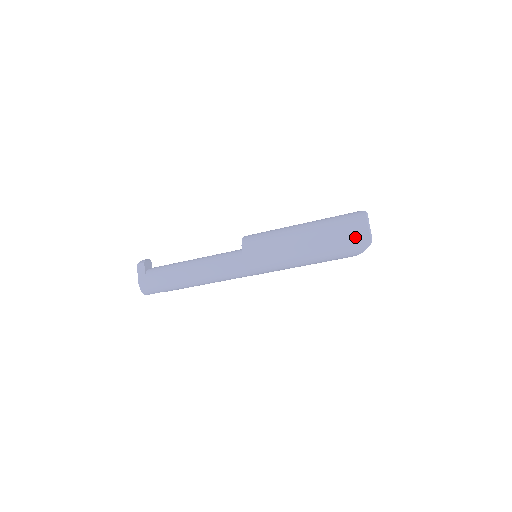
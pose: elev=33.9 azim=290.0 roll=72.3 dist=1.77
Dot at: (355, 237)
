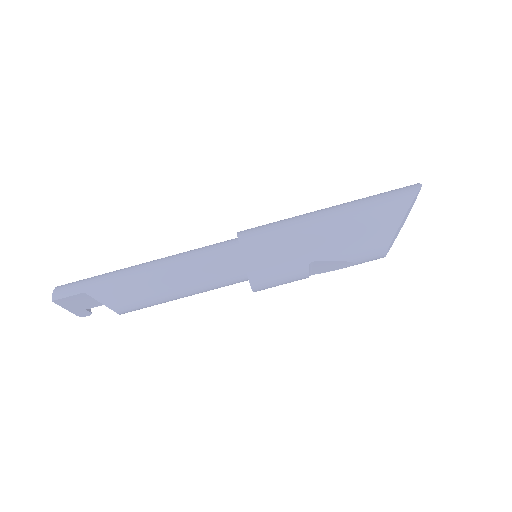
Dot at: (397, 189)
